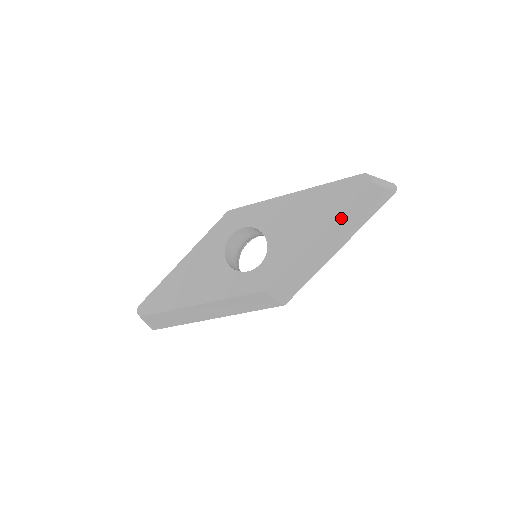
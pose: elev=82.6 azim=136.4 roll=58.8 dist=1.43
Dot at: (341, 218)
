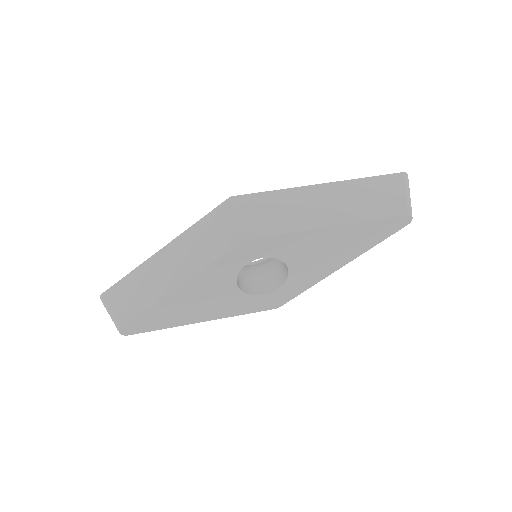
Dot at: occluded
